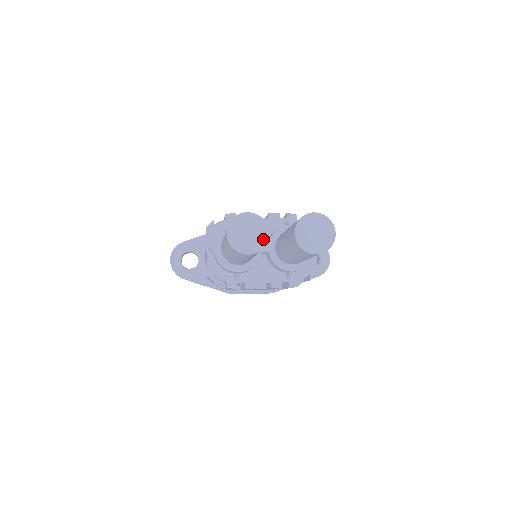
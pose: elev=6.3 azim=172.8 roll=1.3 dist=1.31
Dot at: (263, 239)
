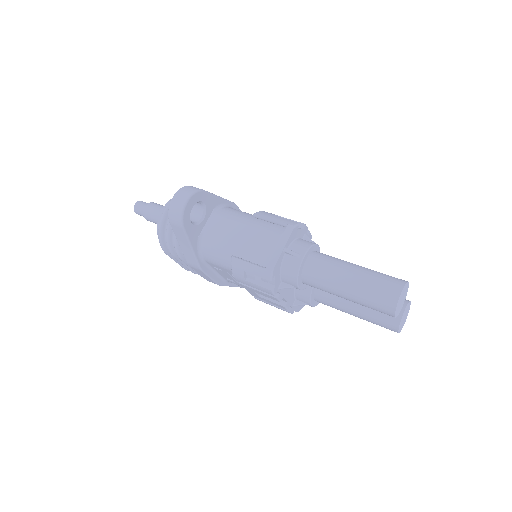
Dot at: (401, 308)
